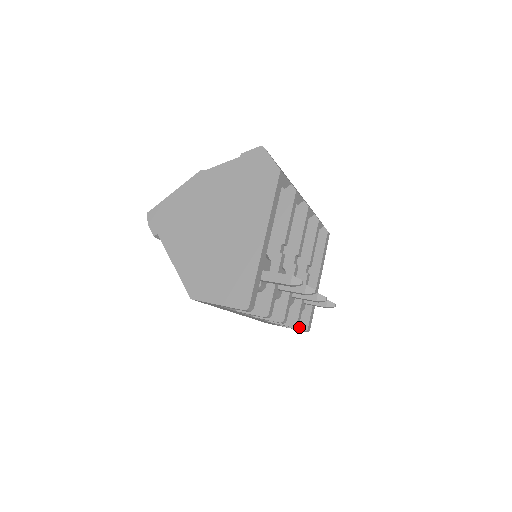
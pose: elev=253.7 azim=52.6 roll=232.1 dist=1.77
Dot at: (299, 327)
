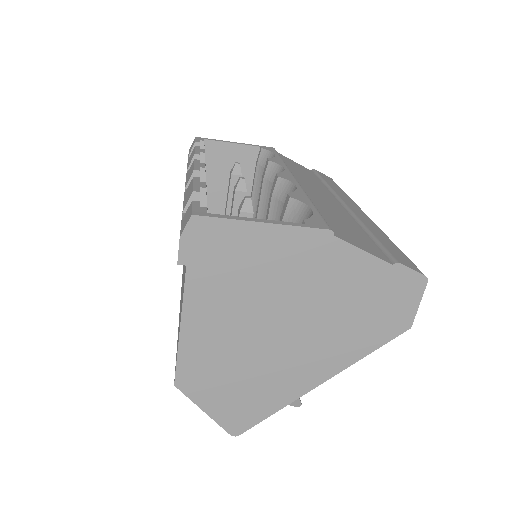
Dot at: occluded
